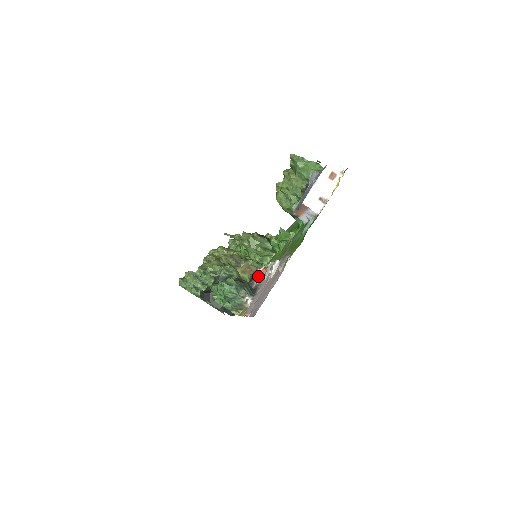
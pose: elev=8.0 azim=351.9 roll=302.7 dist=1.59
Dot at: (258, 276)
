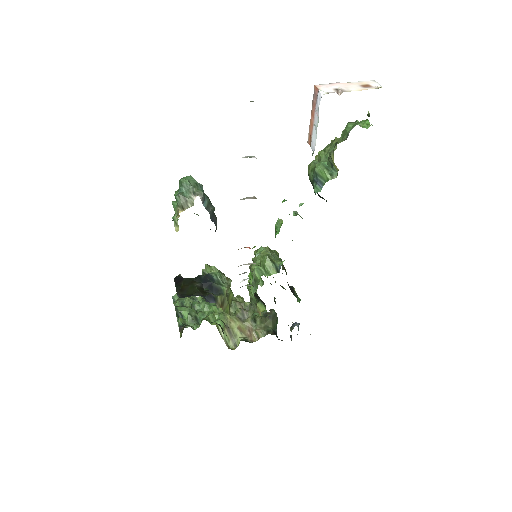
Dot at: (240, 265)
